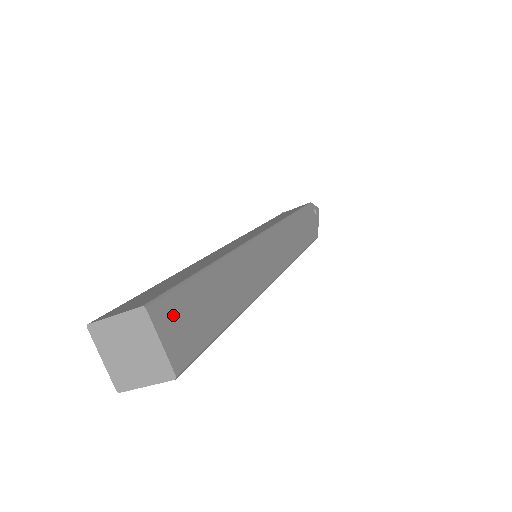
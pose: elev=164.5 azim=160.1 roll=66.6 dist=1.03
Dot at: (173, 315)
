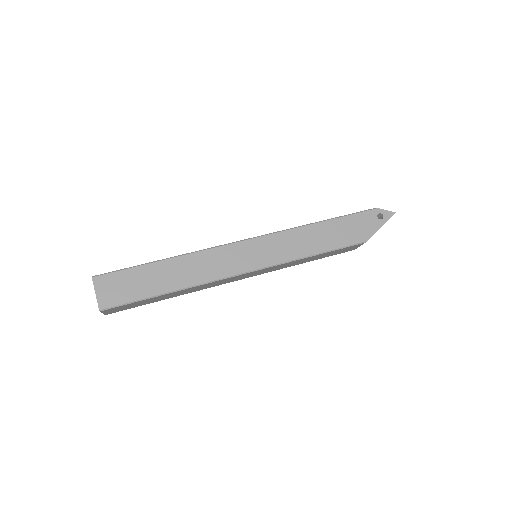
Dot at: (110, 283)
